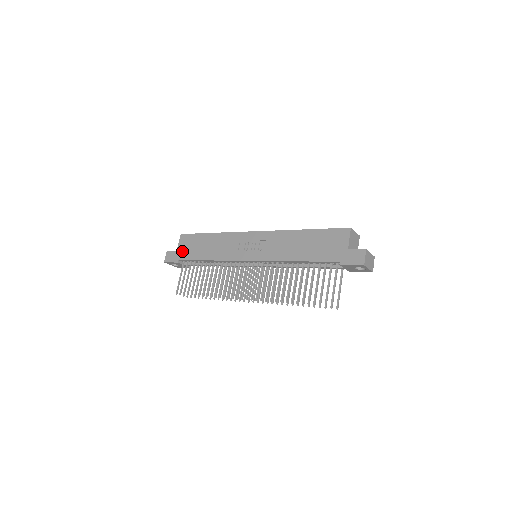
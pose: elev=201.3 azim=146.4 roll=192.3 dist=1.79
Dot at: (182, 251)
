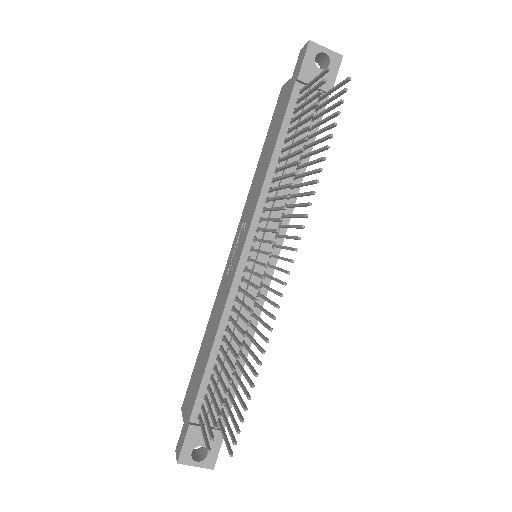
Dot at: (188, 409)
